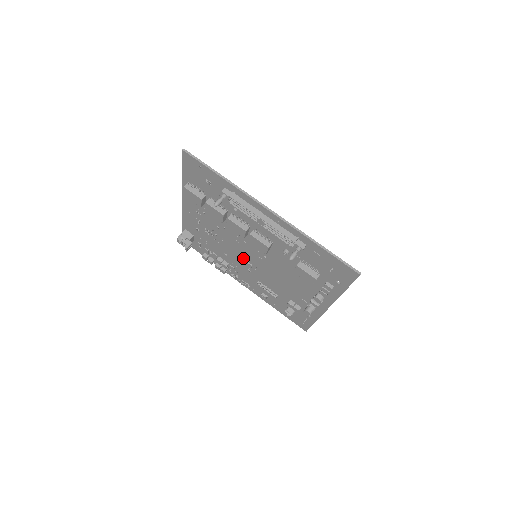
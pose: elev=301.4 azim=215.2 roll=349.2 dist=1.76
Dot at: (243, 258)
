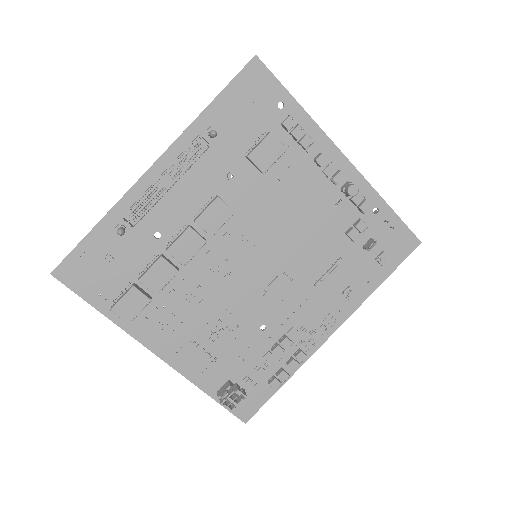
Dot at: (264, 289)
